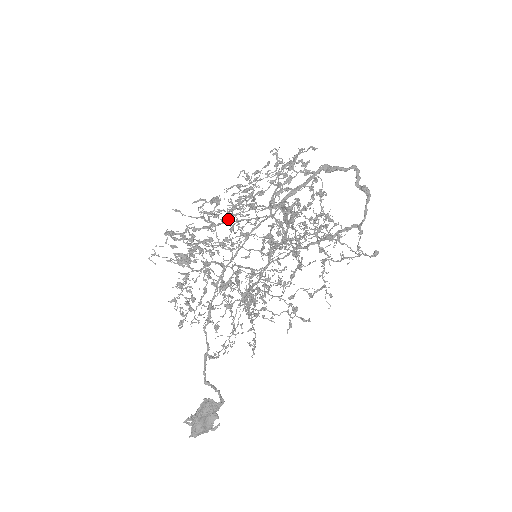
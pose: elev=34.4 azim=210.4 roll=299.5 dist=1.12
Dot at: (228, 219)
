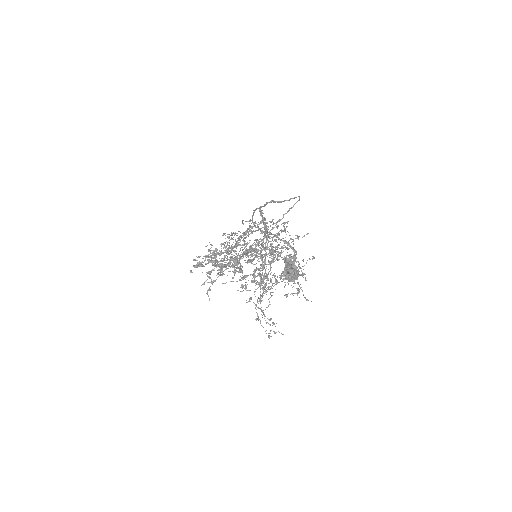
Dot at: occluded
